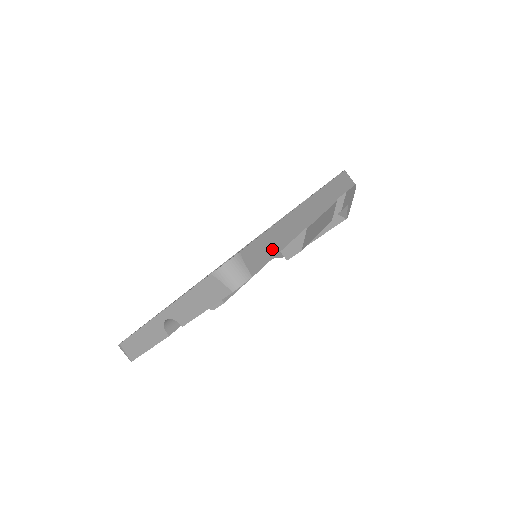
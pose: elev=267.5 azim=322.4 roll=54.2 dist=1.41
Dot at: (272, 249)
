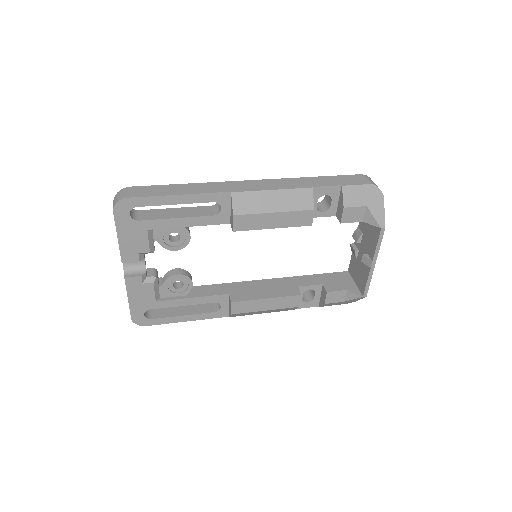
Dot at: (167, 192)
